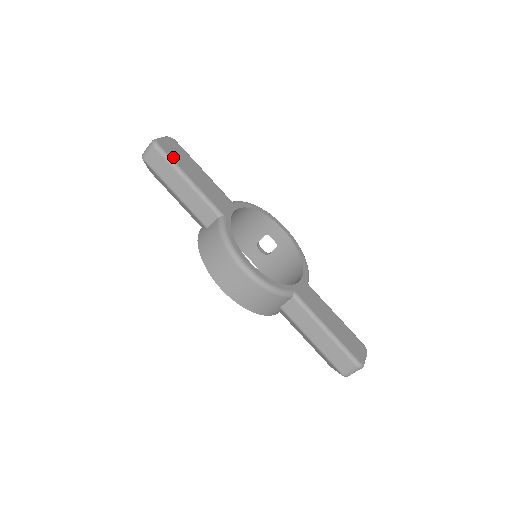
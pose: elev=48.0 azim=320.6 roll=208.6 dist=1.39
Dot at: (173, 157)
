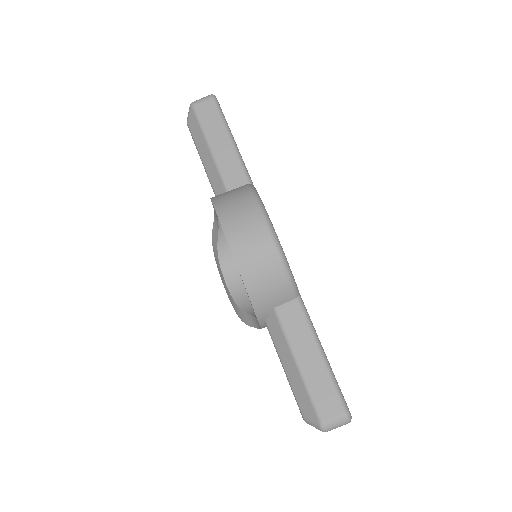
Dot at: (224, 117)
